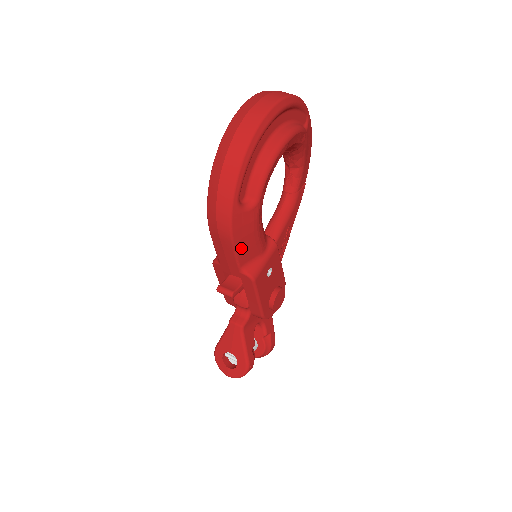
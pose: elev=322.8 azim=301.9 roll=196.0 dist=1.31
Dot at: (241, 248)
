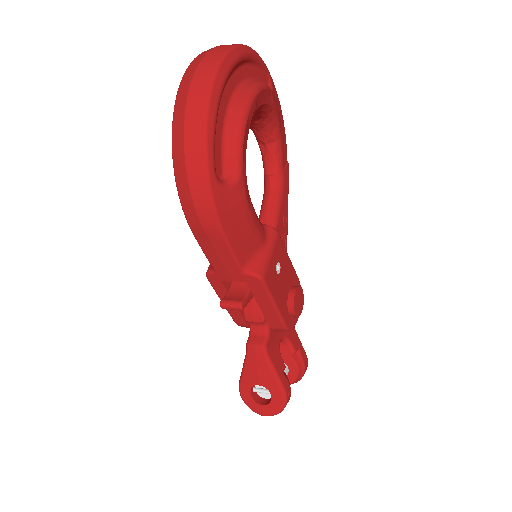
Dot at: (236, 240)
